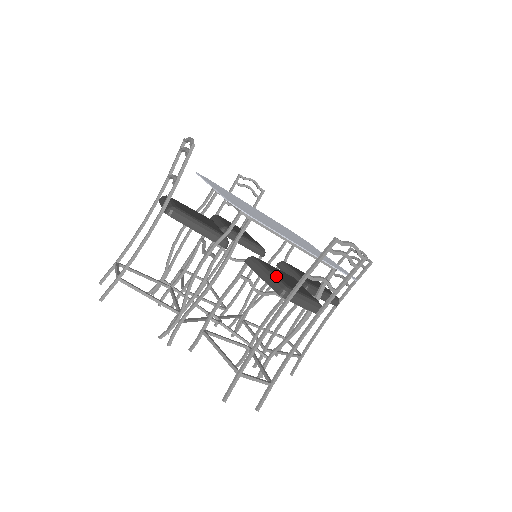
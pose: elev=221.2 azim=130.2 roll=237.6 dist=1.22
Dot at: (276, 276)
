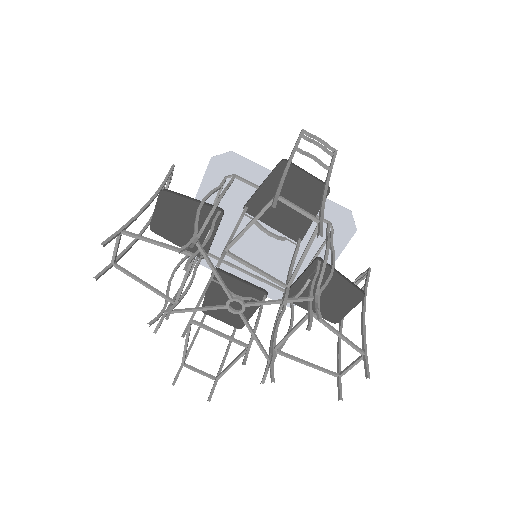
Dot at: occluded
